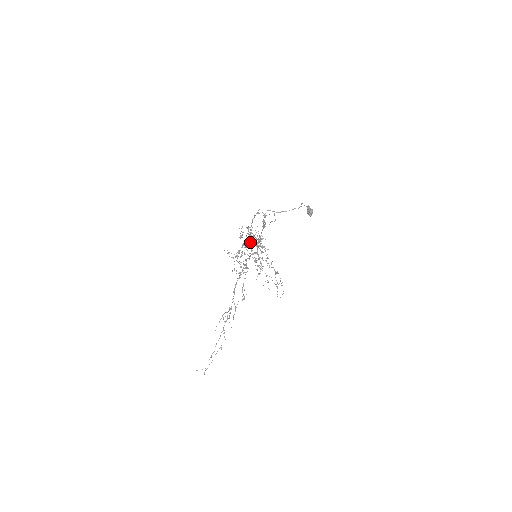
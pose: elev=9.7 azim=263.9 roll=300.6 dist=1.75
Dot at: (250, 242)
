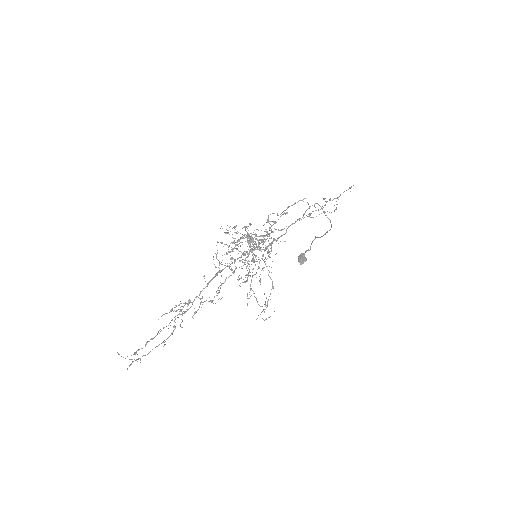
Dot at: occluded
